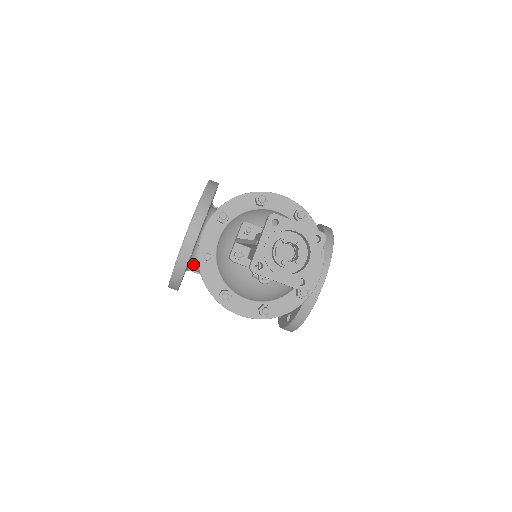
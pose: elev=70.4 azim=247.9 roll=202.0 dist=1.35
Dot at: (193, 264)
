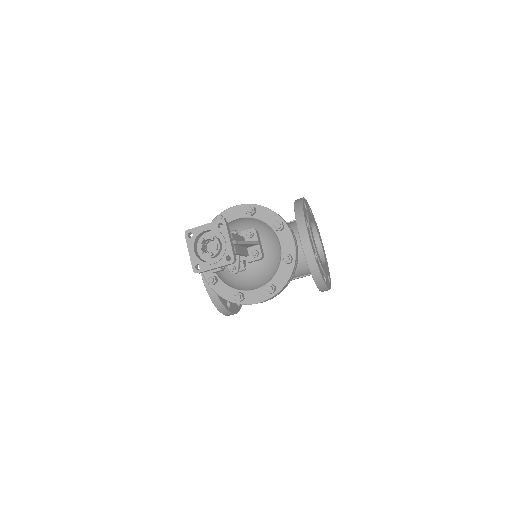
Dot at: occluded
